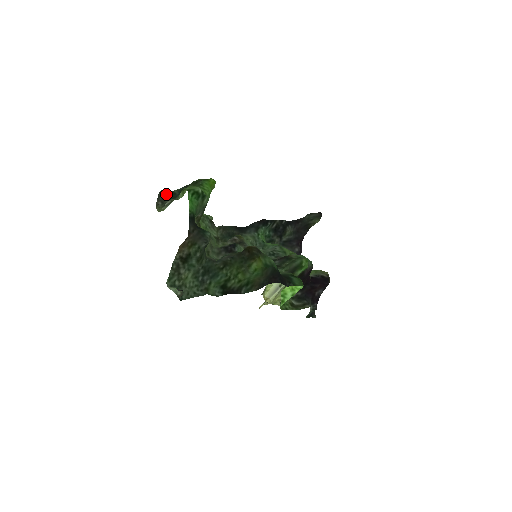
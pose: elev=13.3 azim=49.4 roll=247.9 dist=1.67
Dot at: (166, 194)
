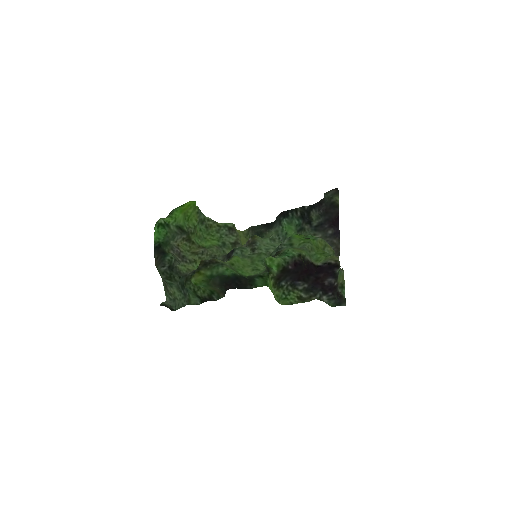
Dot at: occluded
